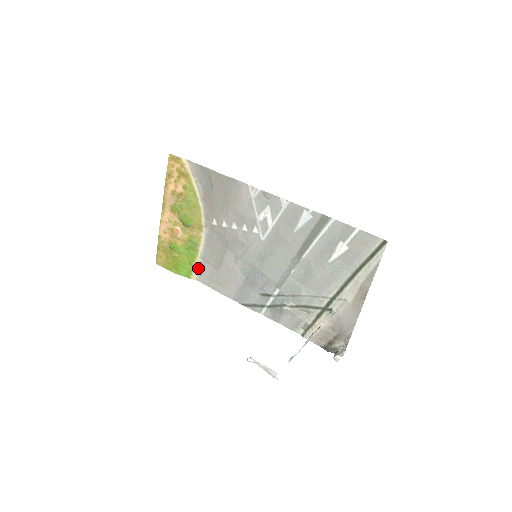
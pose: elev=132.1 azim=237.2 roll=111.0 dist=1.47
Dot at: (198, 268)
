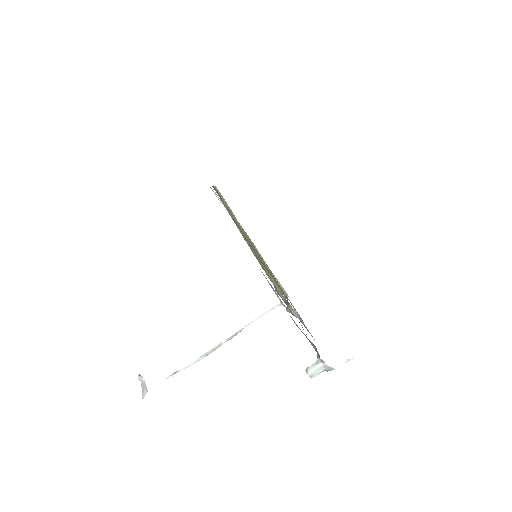
Dot at: (279, 283)
